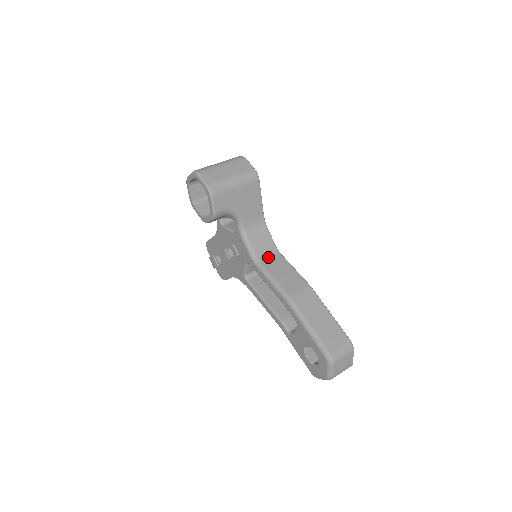
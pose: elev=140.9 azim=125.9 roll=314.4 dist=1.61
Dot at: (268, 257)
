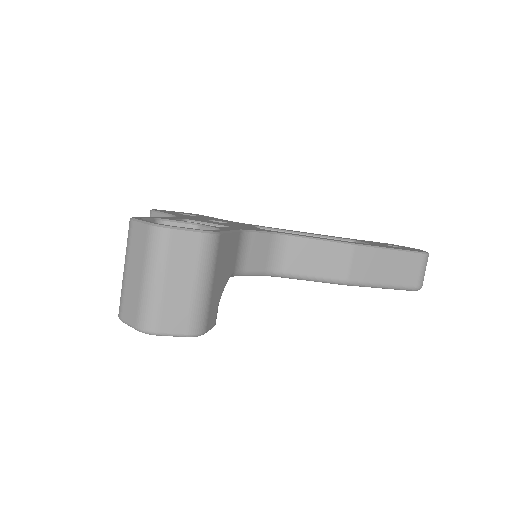
Dot at: (280, 256)
